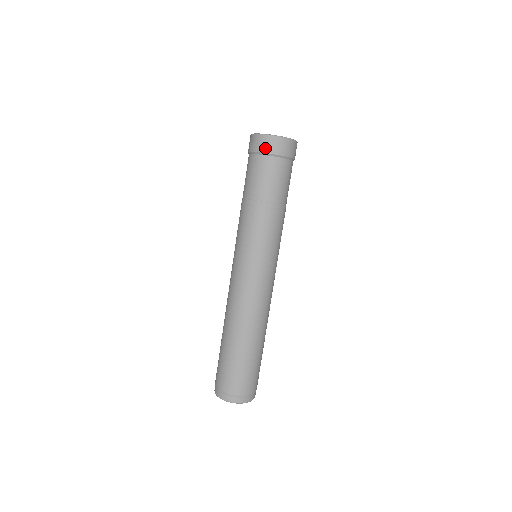
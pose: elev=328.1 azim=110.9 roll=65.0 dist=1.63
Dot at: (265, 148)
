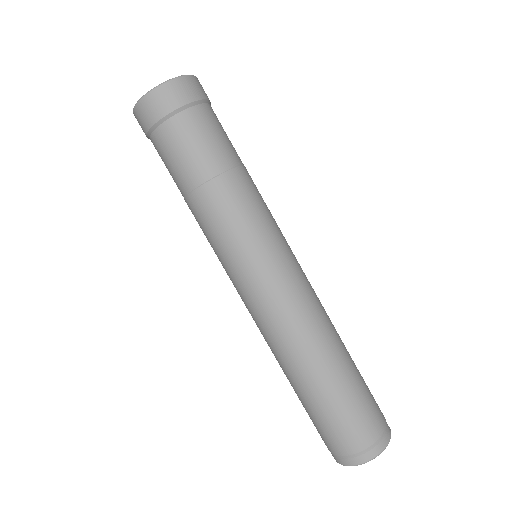
Dot at: (143, 130)
